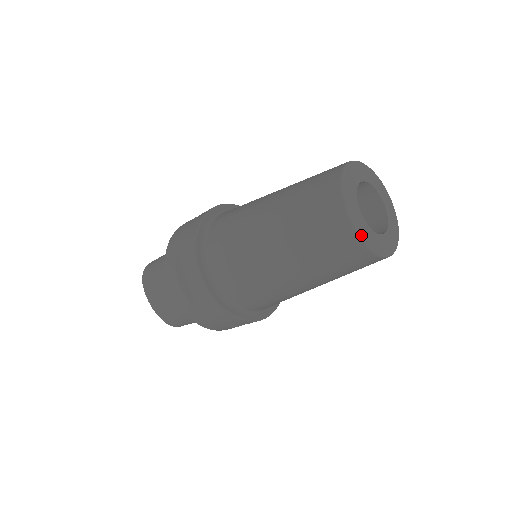
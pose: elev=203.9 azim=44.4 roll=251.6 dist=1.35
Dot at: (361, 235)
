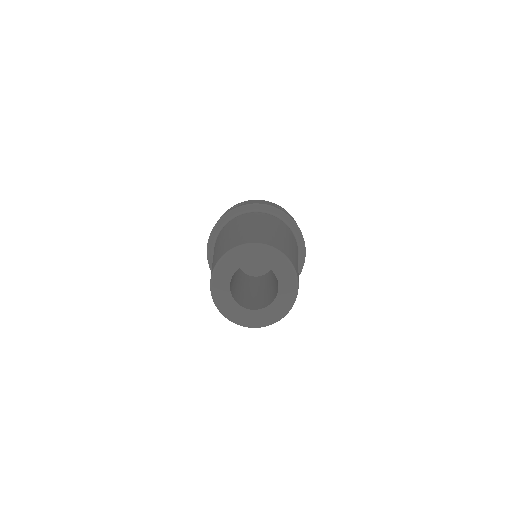
Dot at: (240, 324)
